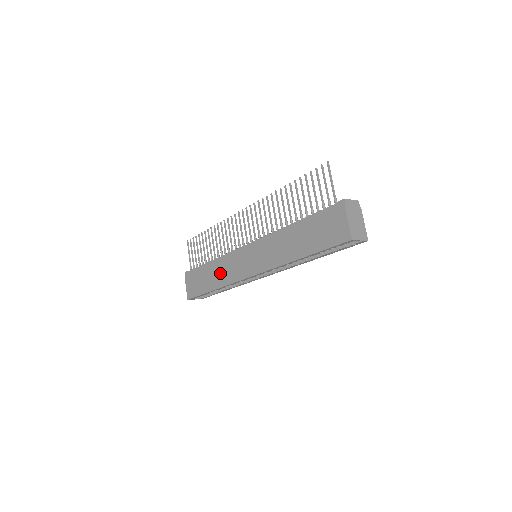
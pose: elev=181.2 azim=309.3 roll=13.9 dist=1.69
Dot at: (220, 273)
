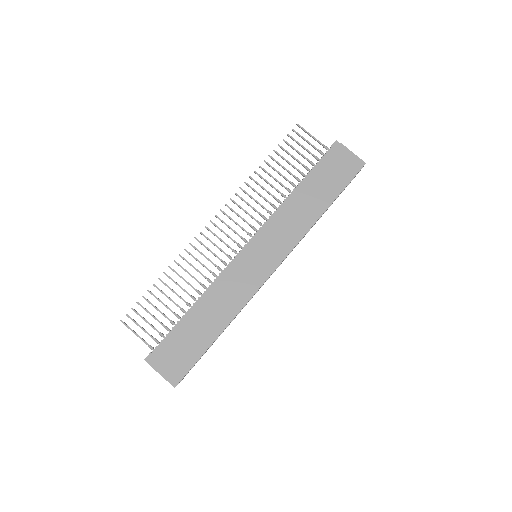
Dot at: (221, 305)
